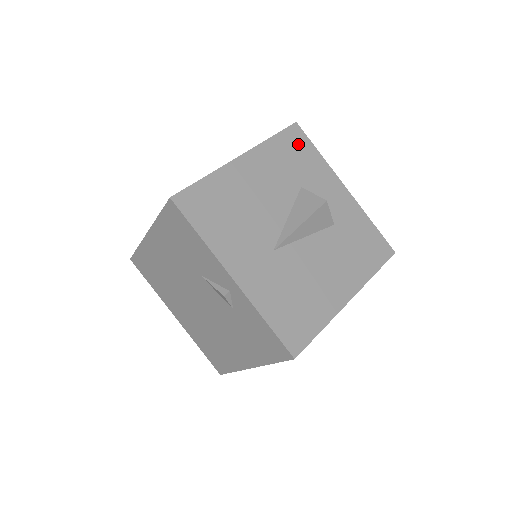
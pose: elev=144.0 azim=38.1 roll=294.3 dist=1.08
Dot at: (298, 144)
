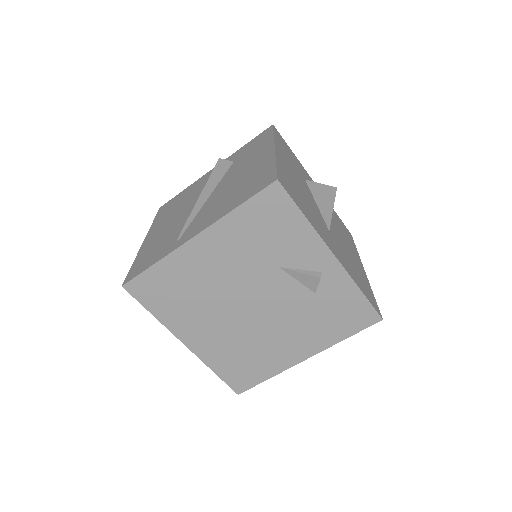
Dot at: (284, 143)
